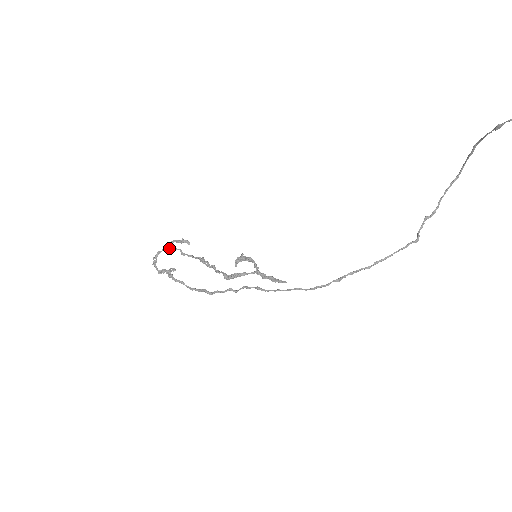
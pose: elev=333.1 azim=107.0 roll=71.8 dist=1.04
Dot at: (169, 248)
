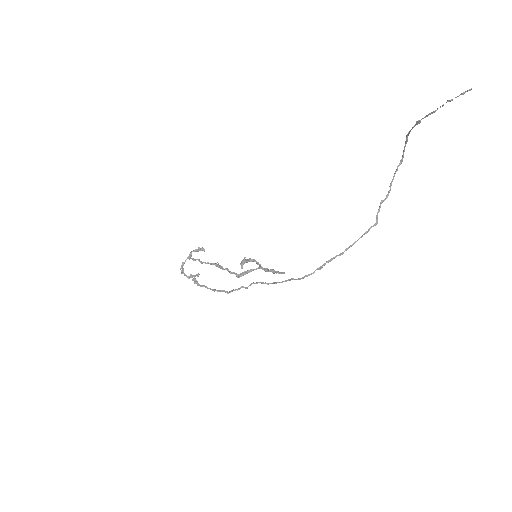
Dot at: occluded
